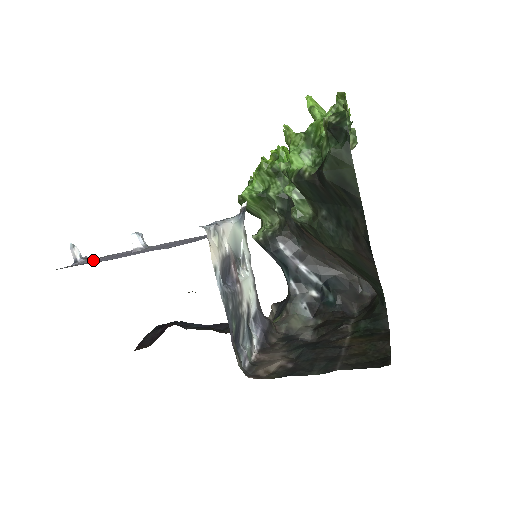
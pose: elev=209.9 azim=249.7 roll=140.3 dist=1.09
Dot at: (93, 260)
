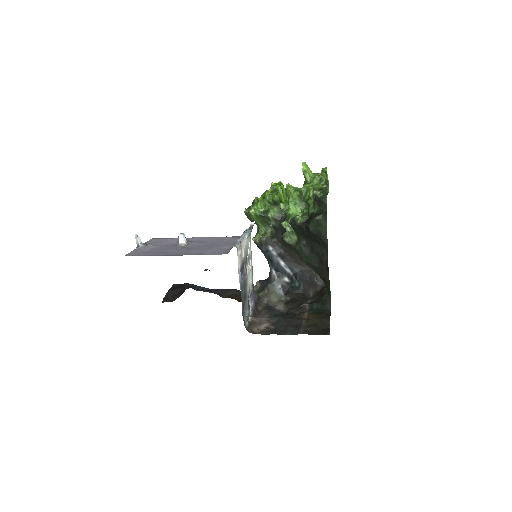
Dot at: (151, 248)
